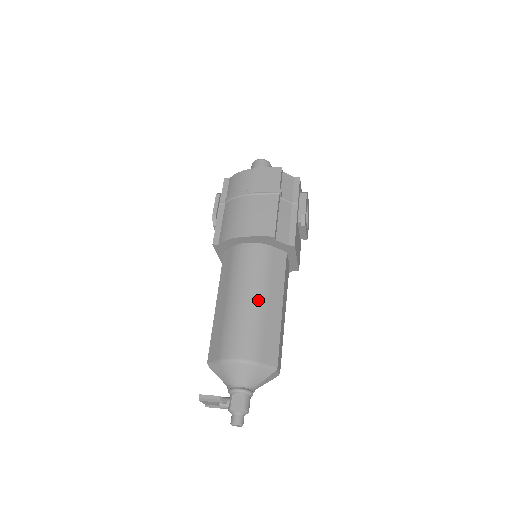
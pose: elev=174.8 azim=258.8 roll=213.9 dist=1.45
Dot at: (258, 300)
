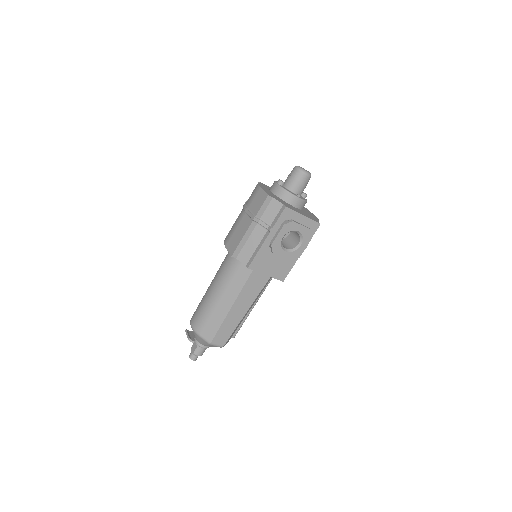
Dot at: (215, 295)
